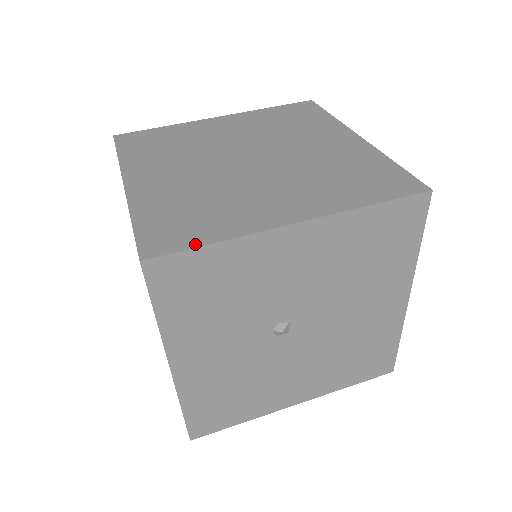
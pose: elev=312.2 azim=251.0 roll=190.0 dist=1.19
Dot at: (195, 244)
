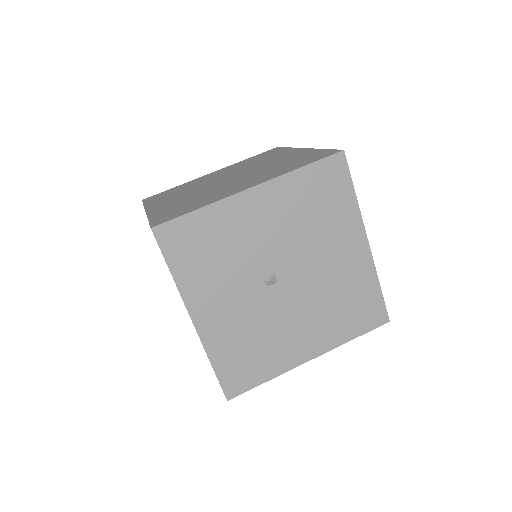
Dot at: (185, 213)
